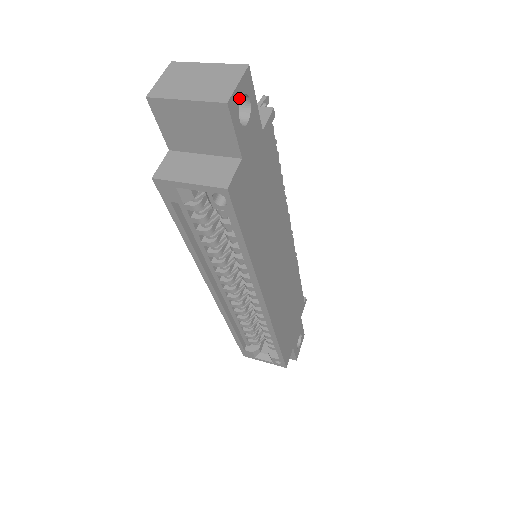
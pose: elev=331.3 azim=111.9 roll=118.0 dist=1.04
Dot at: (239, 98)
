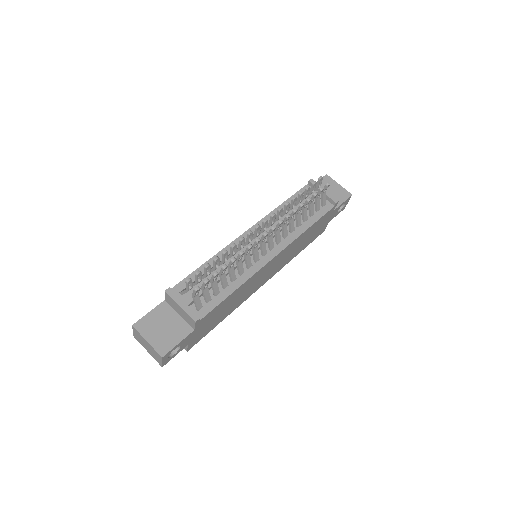
Dot at: (167, 359)
